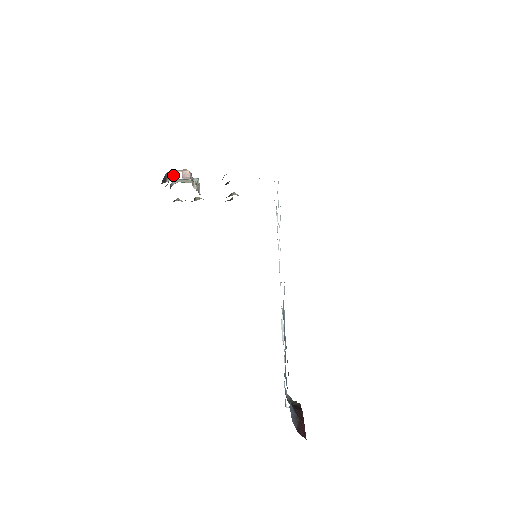
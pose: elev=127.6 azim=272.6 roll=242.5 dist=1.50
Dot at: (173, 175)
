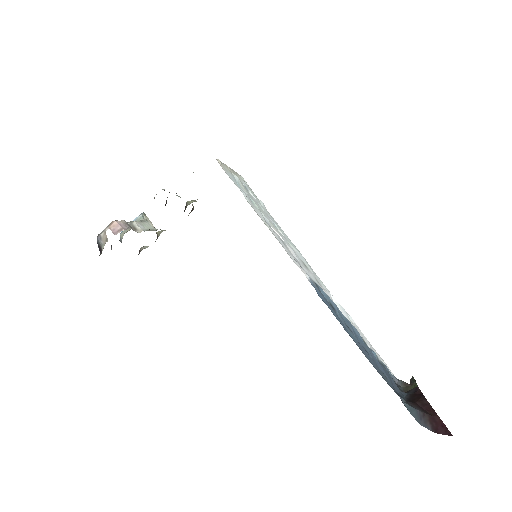
Dot at: (103, 238)
